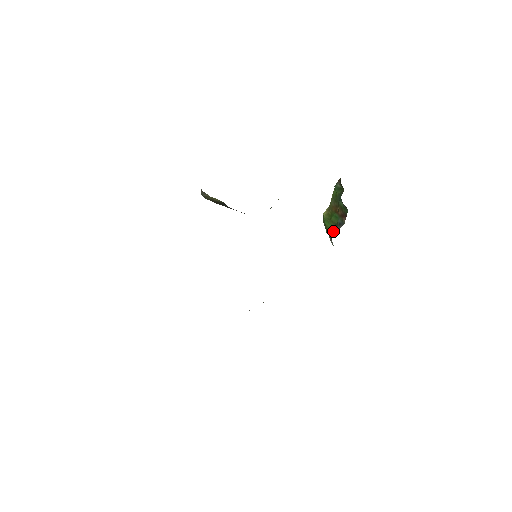
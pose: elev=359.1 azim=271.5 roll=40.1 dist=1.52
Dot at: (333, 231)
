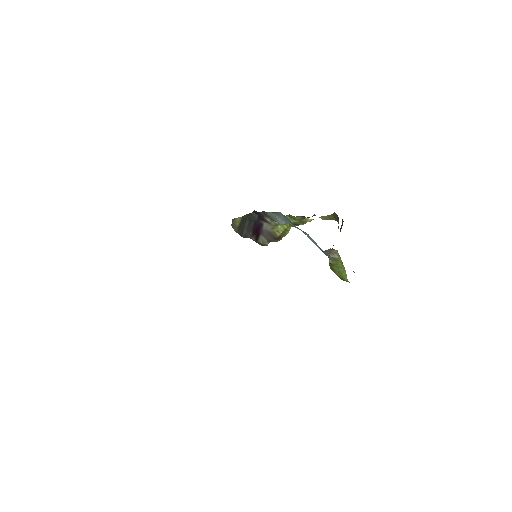
Dot at: occluded
